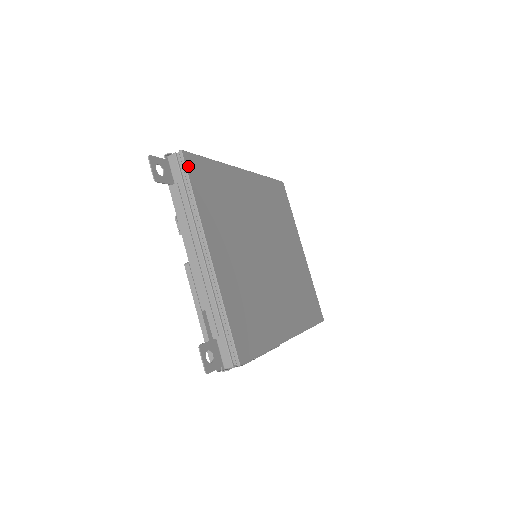
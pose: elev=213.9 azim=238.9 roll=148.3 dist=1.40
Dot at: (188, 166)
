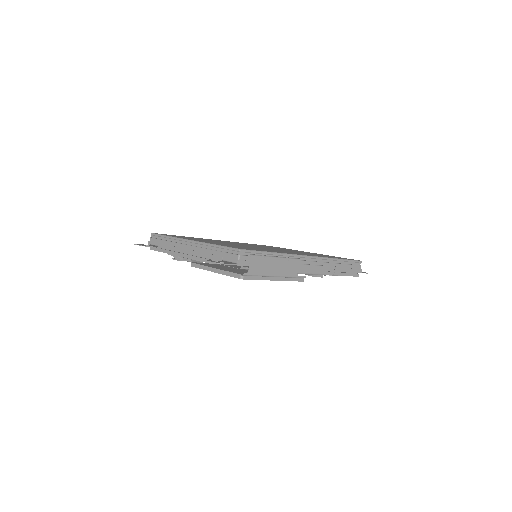
Dot at: occluded
